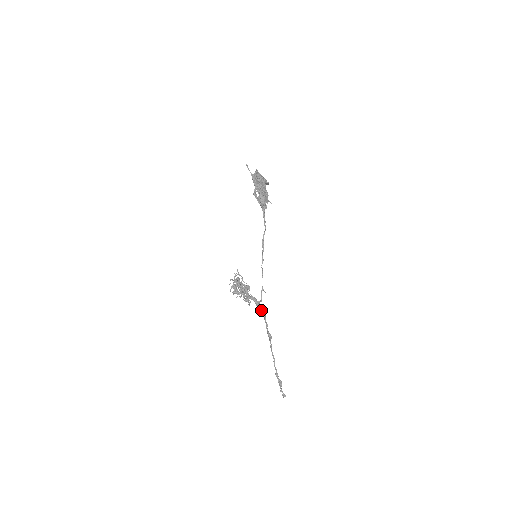
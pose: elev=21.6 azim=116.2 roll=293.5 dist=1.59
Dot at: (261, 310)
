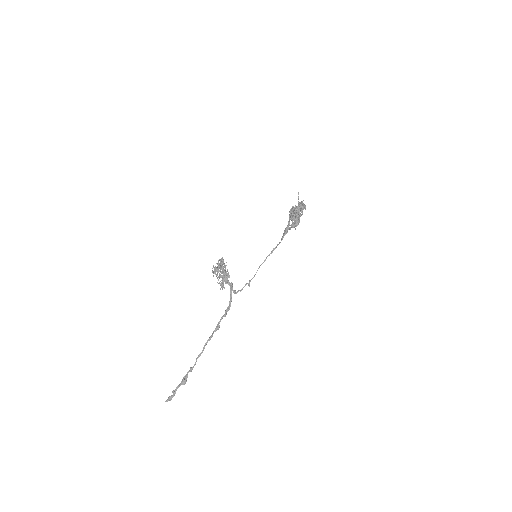
Dot at: occluded
